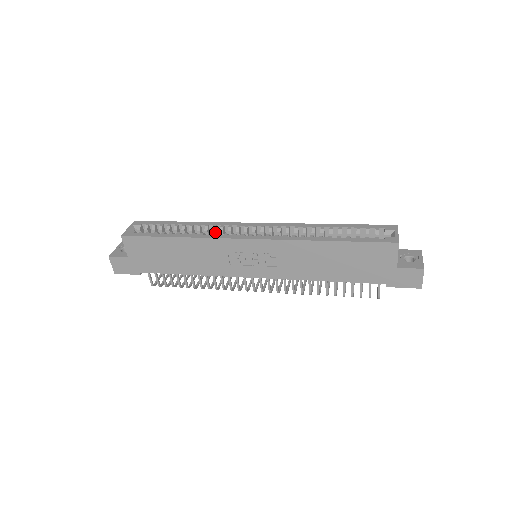
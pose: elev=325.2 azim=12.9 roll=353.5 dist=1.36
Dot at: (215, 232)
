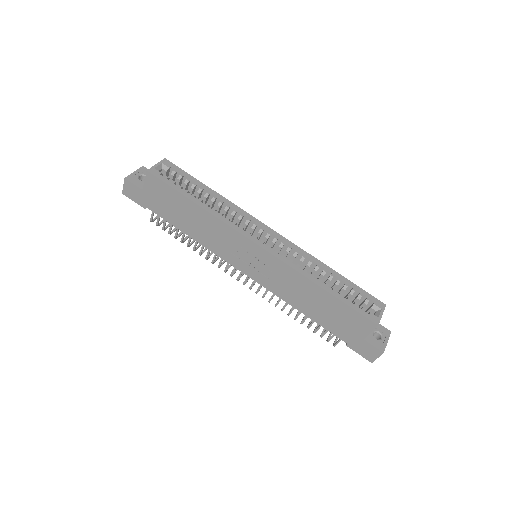
Dot at: (233, 216)
